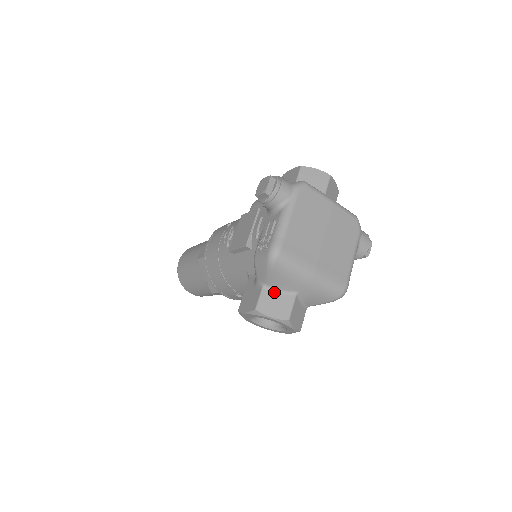
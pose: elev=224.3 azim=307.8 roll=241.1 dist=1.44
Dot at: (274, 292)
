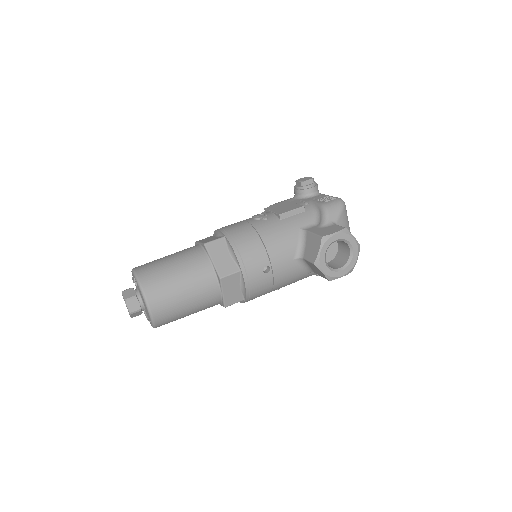
Dot at: occluded
